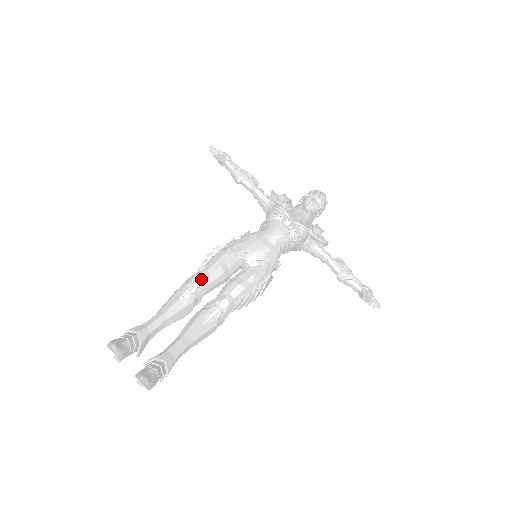
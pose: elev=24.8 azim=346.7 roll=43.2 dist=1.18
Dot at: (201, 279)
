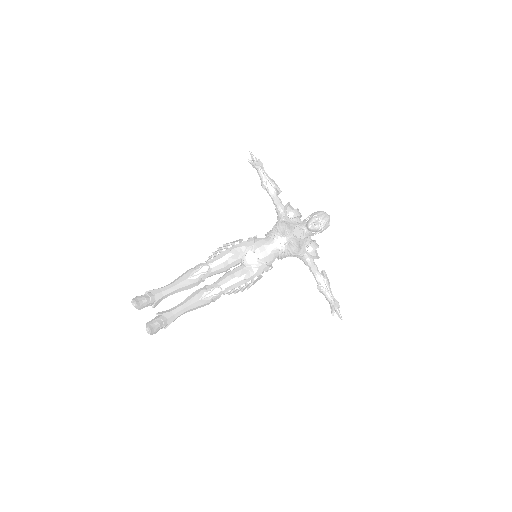
Dot at: (206, 269)
